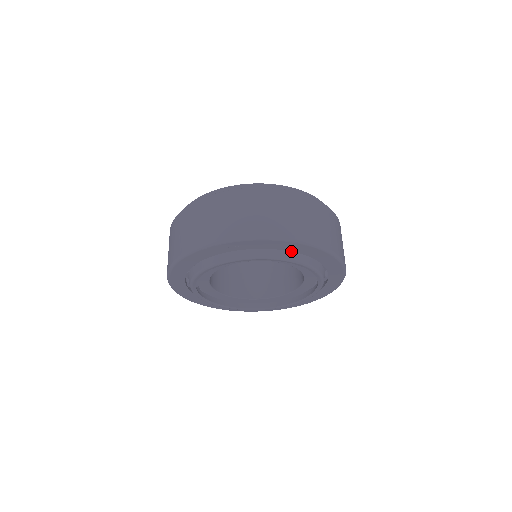
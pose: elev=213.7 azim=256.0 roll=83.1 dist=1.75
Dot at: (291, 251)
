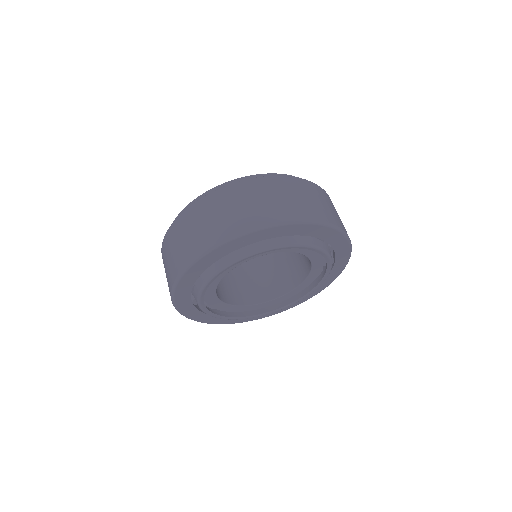
Dot at: (299, 235)
